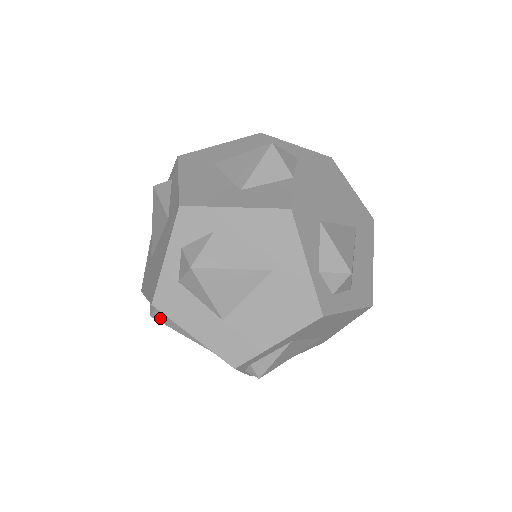
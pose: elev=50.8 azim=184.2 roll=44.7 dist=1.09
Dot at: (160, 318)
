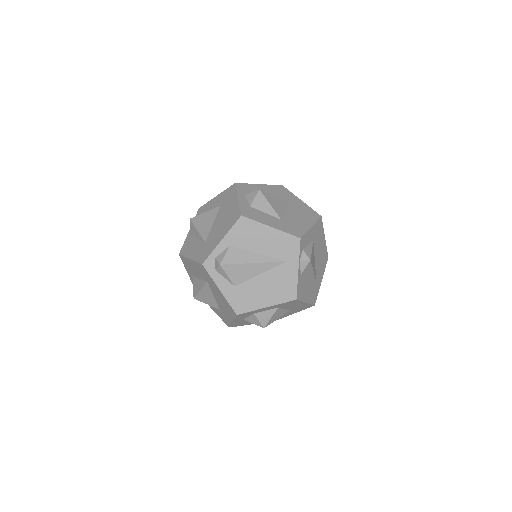
Dot at: (230, 259)
